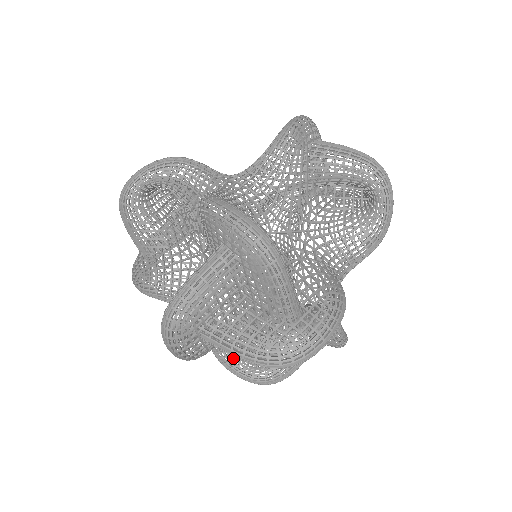
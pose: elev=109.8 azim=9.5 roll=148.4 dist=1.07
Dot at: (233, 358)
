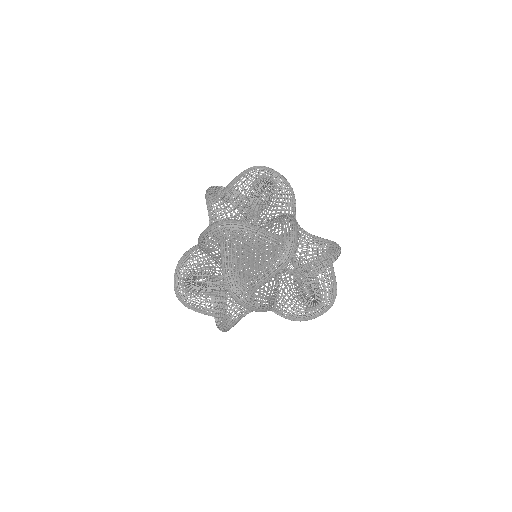
Dot at: occluded
